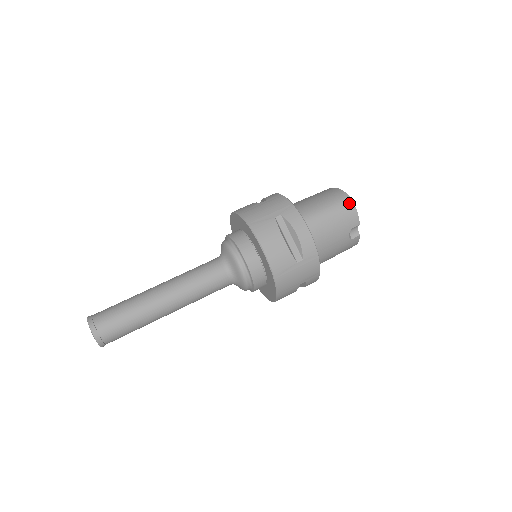
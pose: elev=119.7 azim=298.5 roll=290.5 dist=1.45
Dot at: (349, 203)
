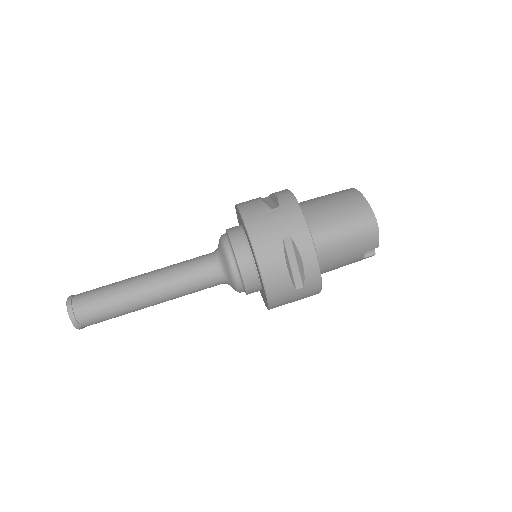
Dot at: (373, 226)
